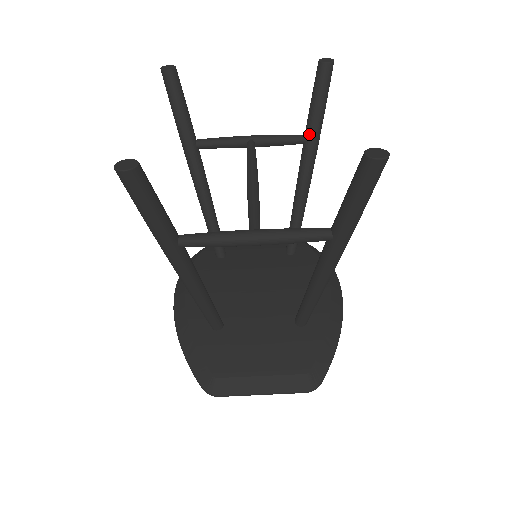
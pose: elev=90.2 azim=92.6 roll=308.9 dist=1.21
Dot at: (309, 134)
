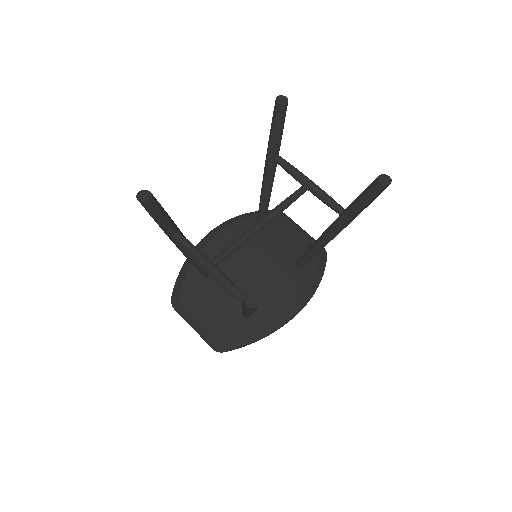
Dot at: (344, 214)
